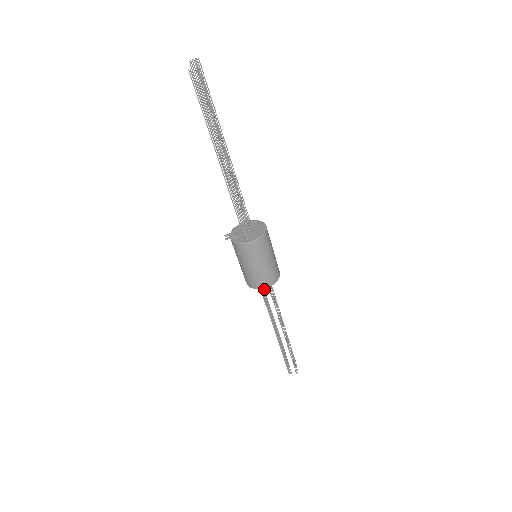
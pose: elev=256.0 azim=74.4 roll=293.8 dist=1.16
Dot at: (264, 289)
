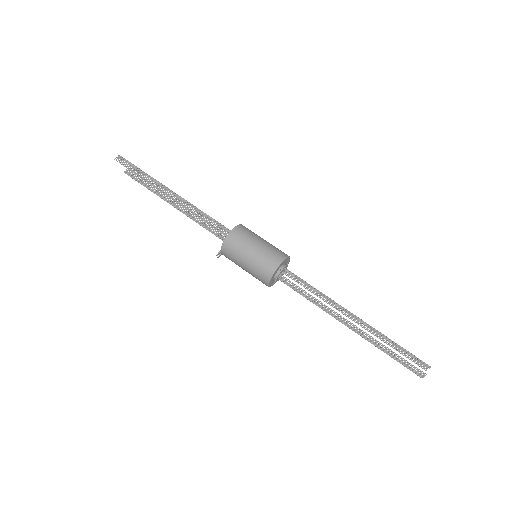
Dot at: (296, 289)
